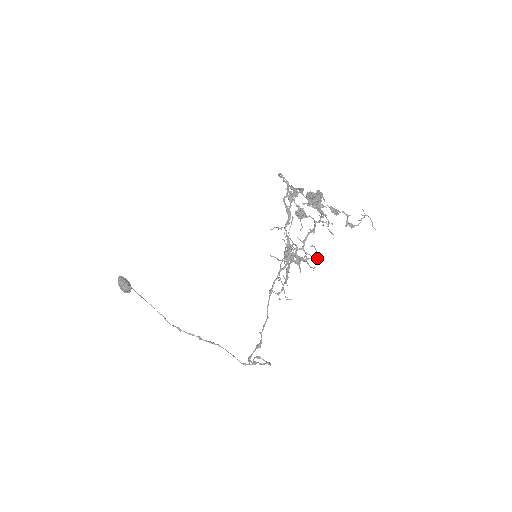
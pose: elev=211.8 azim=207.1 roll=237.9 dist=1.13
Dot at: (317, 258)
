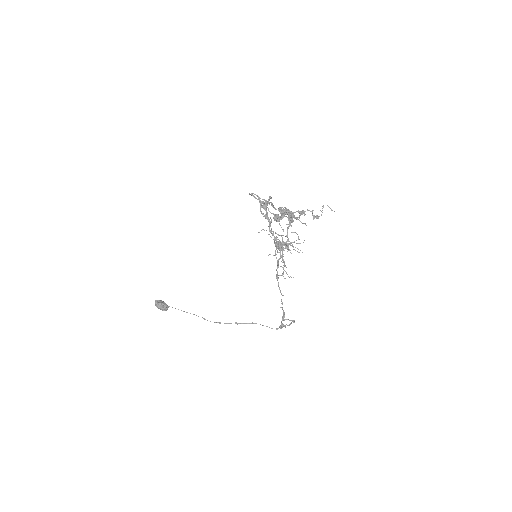
Dot at: occluded
